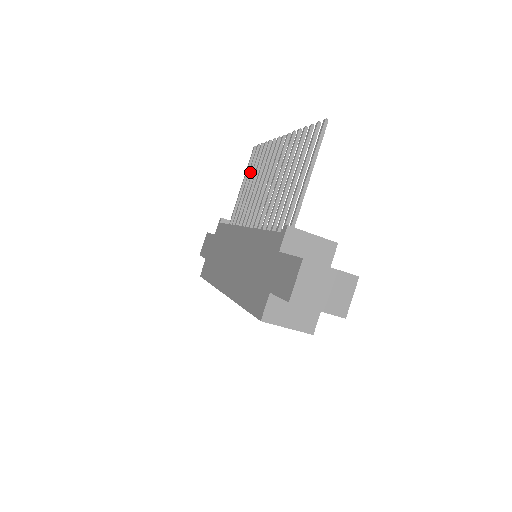
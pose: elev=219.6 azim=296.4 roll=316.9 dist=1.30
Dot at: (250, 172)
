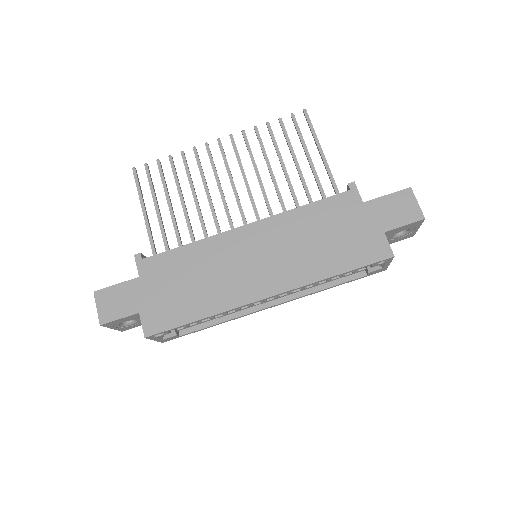
Dot at: (154, 192)
